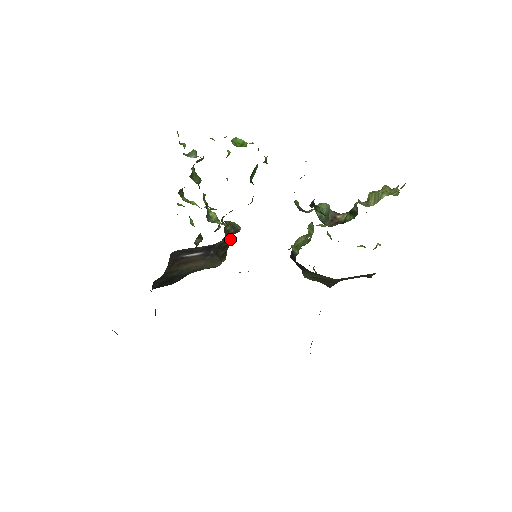
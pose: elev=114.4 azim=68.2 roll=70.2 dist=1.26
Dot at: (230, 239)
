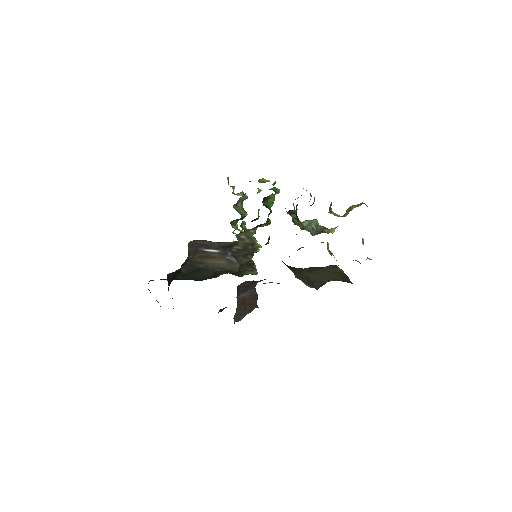
Dot at: (253, 251)
